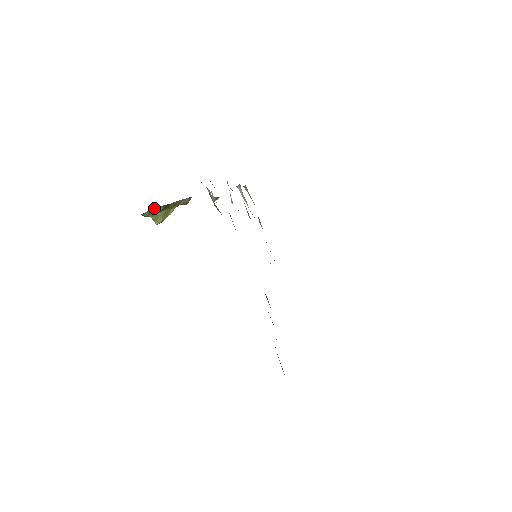
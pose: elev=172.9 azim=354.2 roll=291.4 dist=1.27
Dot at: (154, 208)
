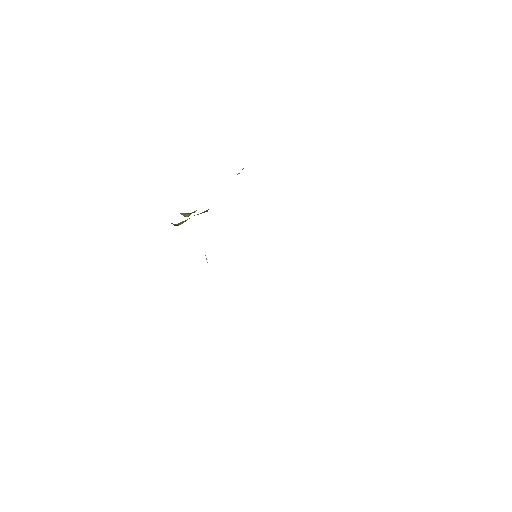
Dot at: occluded
